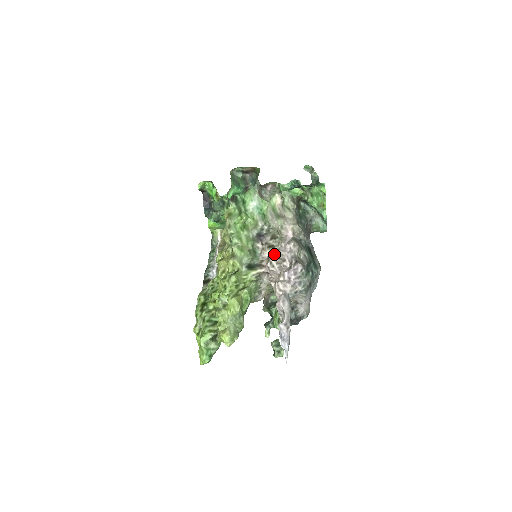
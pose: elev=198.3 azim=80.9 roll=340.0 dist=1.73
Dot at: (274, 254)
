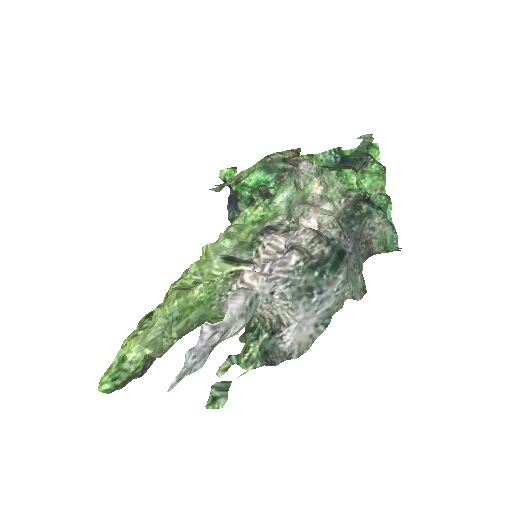
Dot at: (264, 237)
